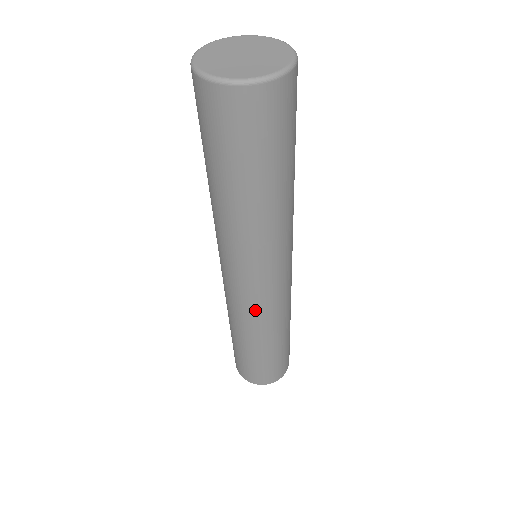
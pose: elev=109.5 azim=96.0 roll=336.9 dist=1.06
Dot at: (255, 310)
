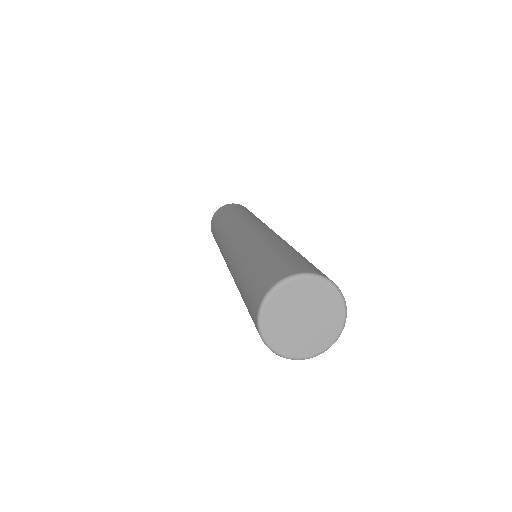
Dot at: occluded
